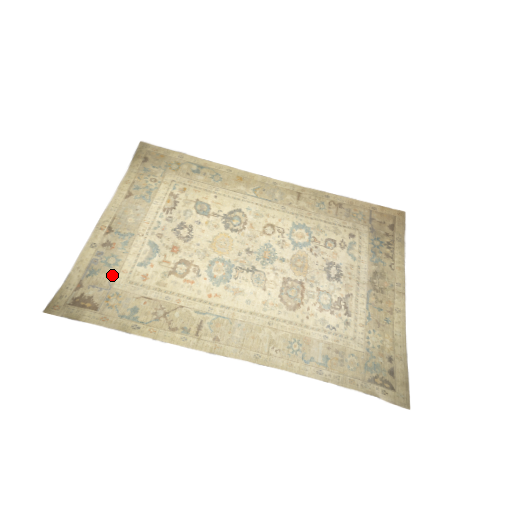
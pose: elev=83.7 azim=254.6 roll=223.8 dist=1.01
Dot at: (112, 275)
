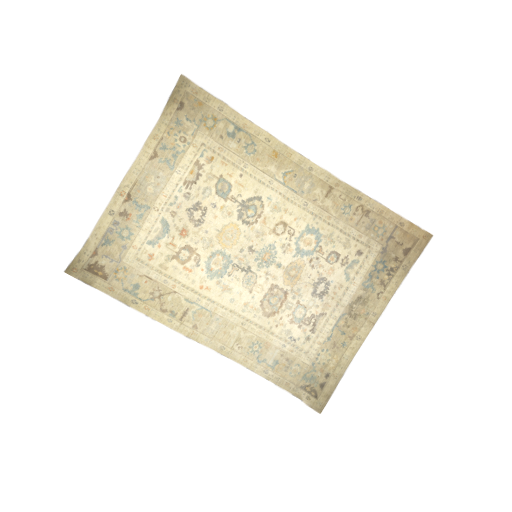
Dot at: (123, 249)
